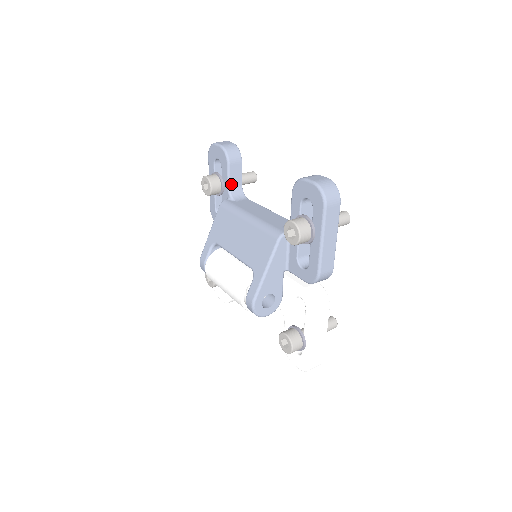
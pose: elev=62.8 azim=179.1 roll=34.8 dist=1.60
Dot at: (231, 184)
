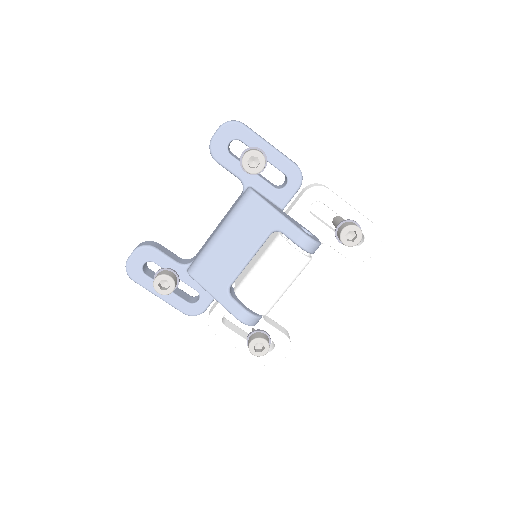
Dot at: (175, 260)
